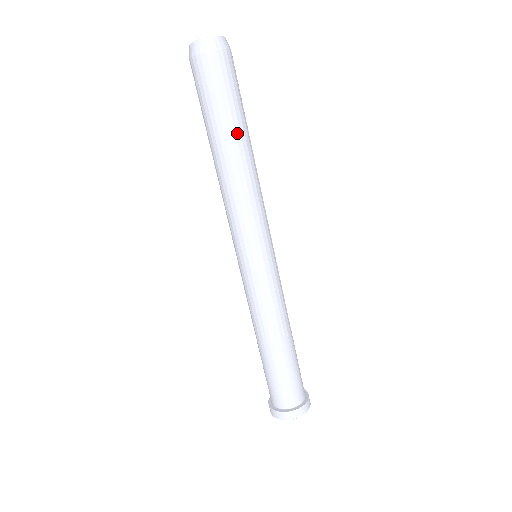
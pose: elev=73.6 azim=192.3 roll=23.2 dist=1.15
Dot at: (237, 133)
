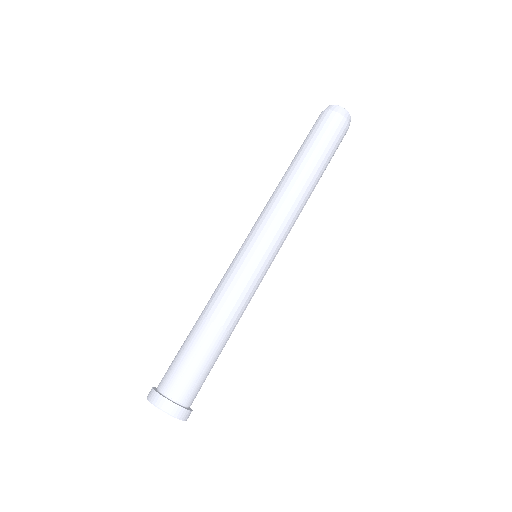
Dot at: (302, 158)
